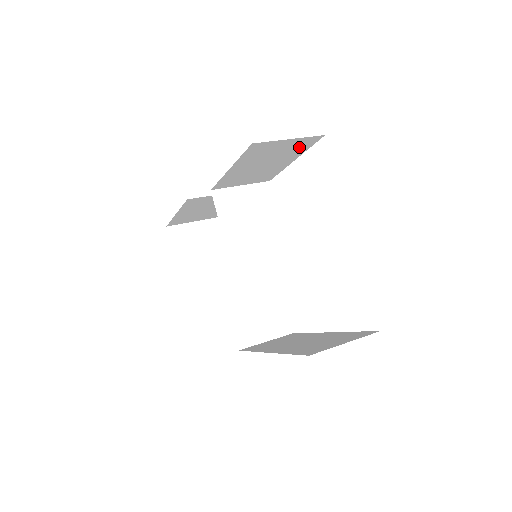
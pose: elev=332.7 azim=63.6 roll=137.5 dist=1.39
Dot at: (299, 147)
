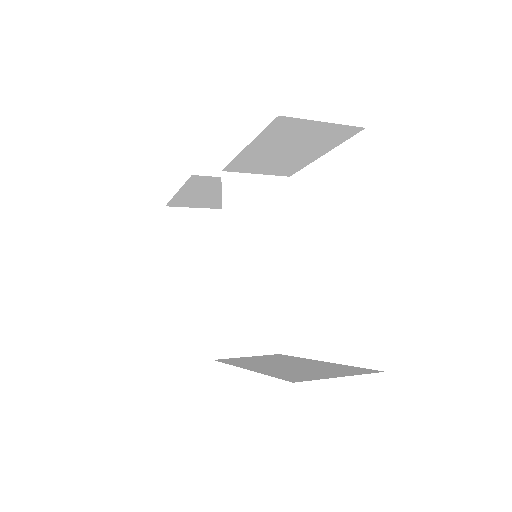
Dot at: (332, 137)
